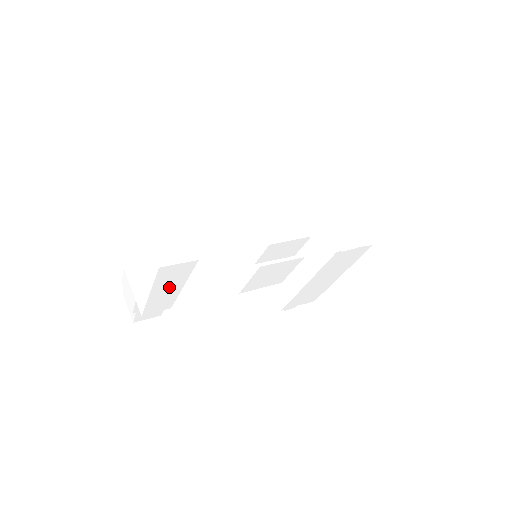
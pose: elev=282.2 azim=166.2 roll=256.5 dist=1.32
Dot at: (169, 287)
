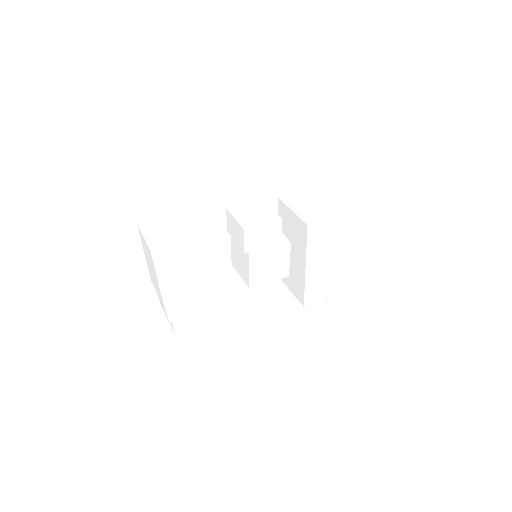
Dot at: (172, 275)
